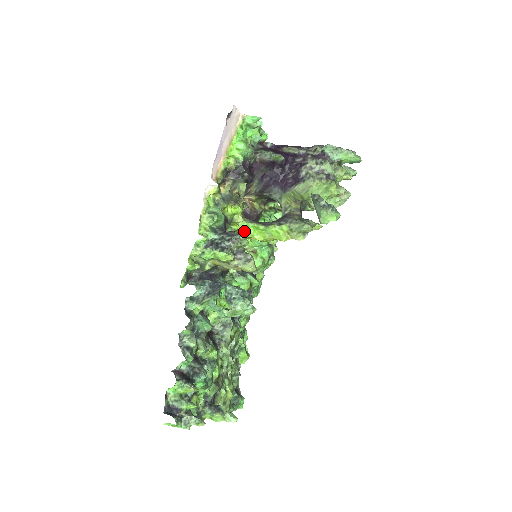
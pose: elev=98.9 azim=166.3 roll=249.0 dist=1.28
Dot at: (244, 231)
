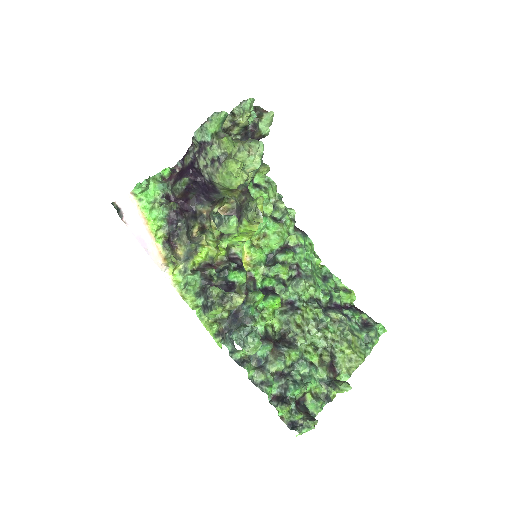
Dot at: (233, 244)
